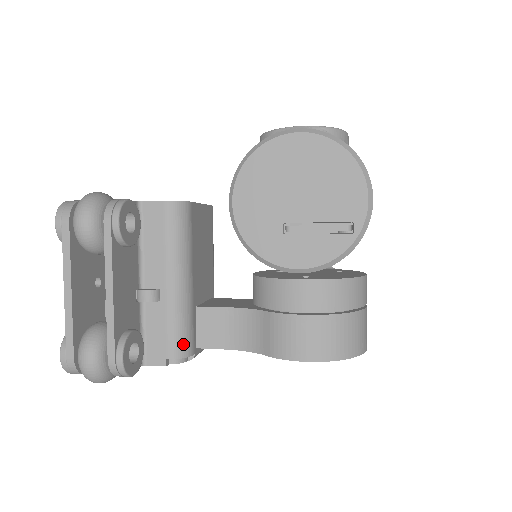
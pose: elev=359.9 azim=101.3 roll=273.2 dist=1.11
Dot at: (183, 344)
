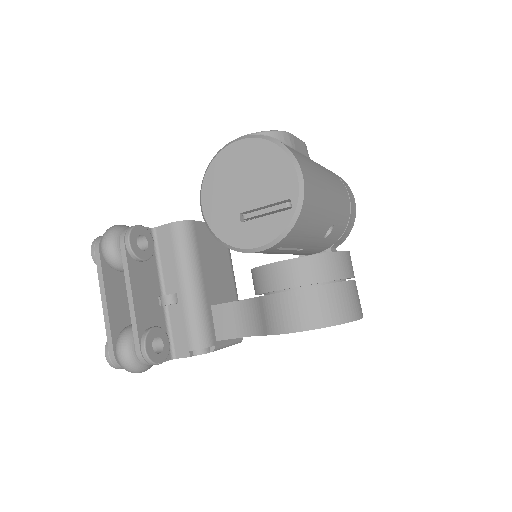
Dot at: (201, 337)
